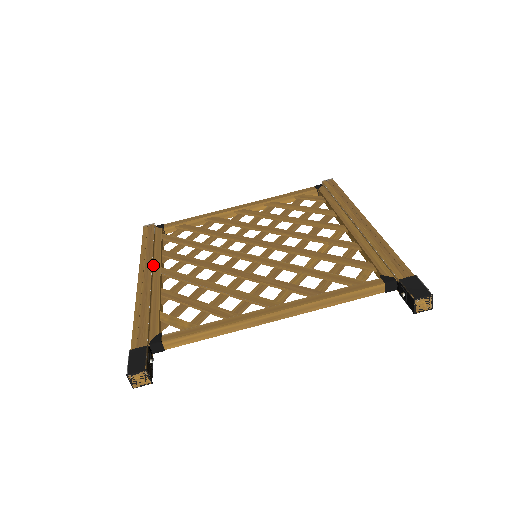
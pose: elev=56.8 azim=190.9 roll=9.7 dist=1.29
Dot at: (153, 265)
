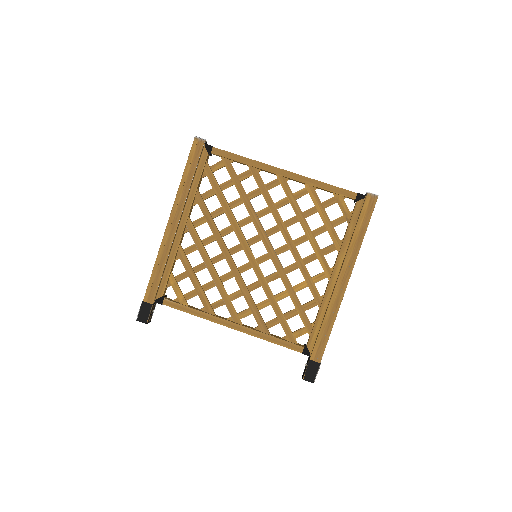
Dot at: (183, 211)
